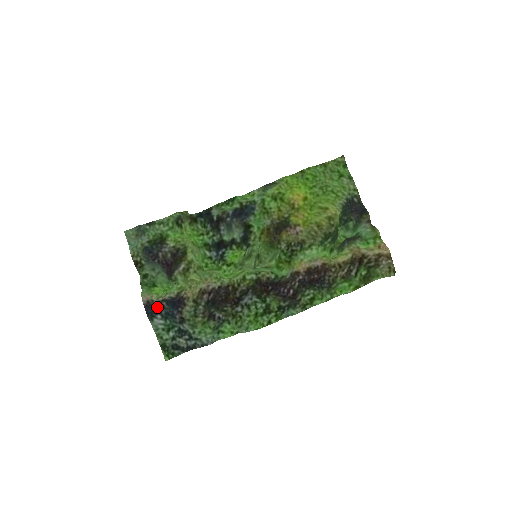
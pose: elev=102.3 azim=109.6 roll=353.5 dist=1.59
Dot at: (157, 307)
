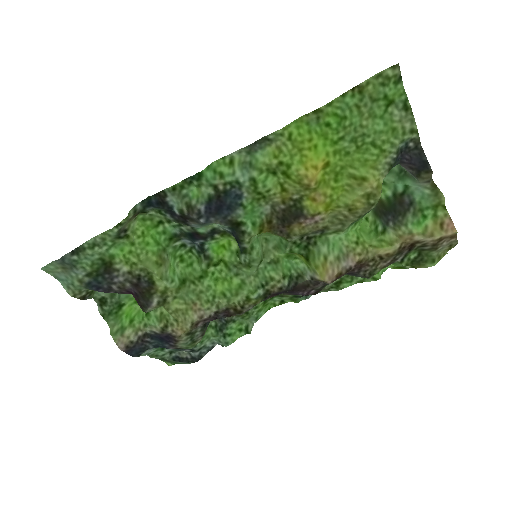
Dot at: (141, 345)
